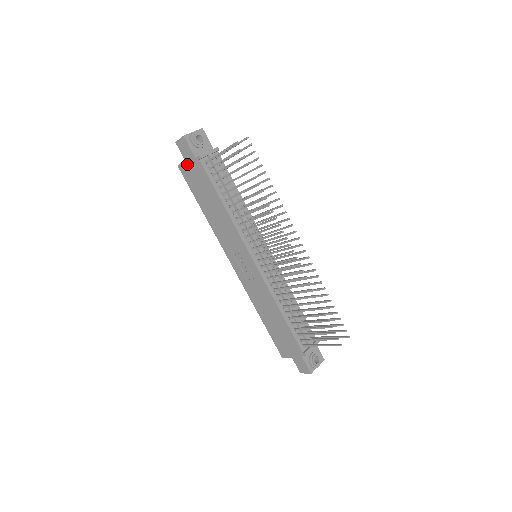
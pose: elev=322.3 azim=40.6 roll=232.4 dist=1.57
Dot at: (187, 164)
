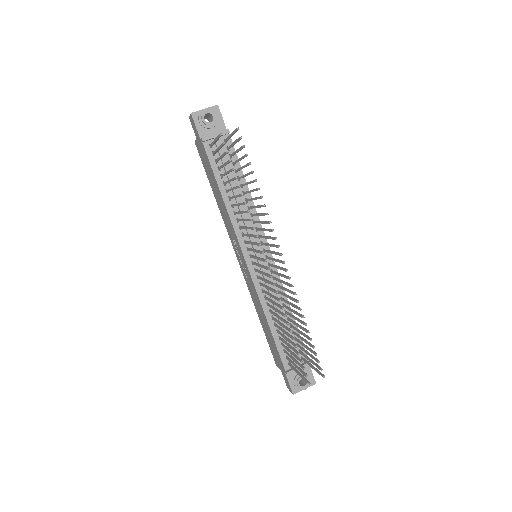
Dot at: (198, 143)
